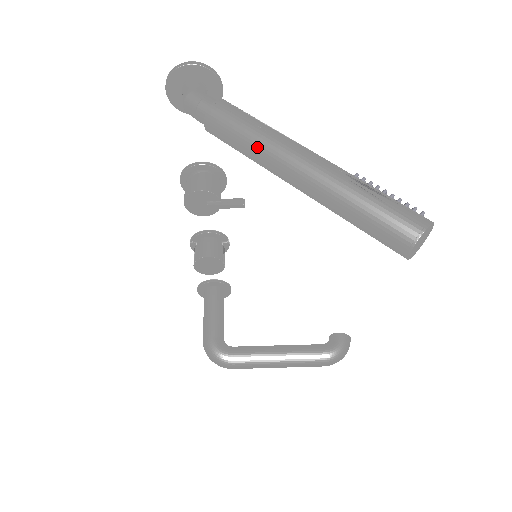
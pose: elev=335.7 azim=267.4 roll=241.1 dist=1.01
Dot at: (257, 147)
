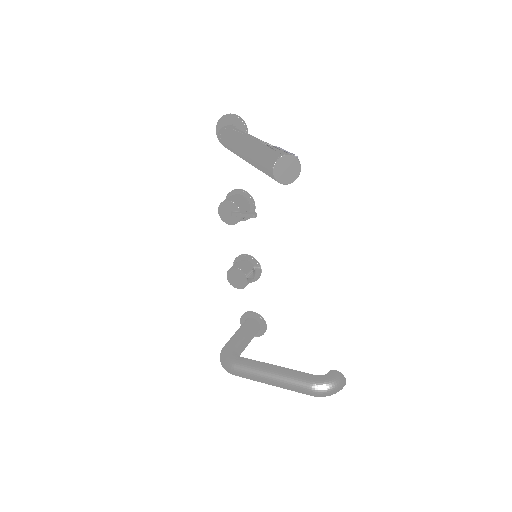
Dot at: (234, 140)
